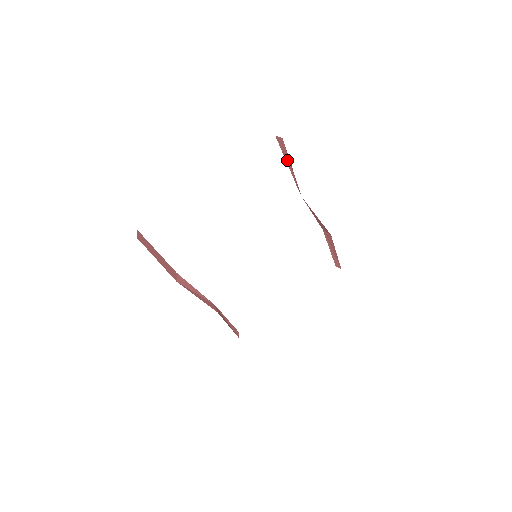
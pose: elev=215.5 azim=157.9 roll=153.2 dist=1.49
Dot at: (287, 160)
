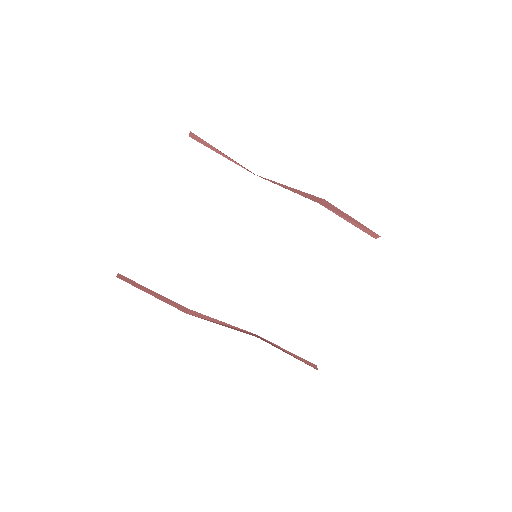
Dot at: (215, 150)
